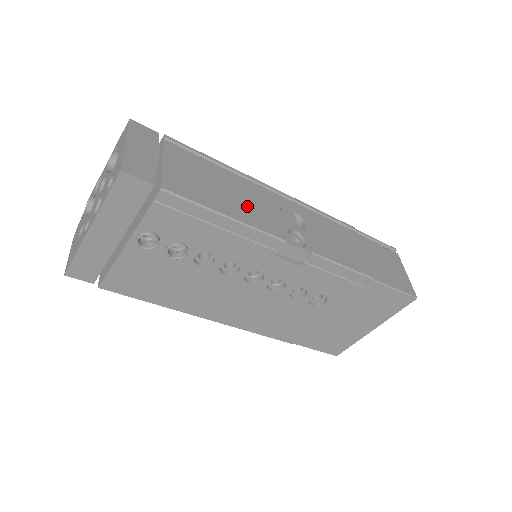
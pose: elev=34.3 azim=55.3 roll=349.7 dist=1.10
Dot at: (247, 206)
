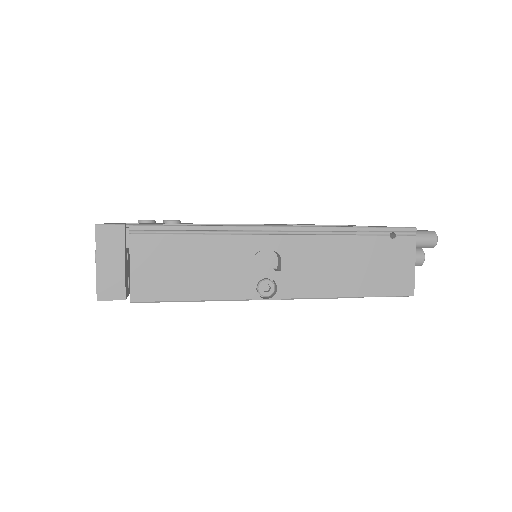
Dot at: (214, 276)
